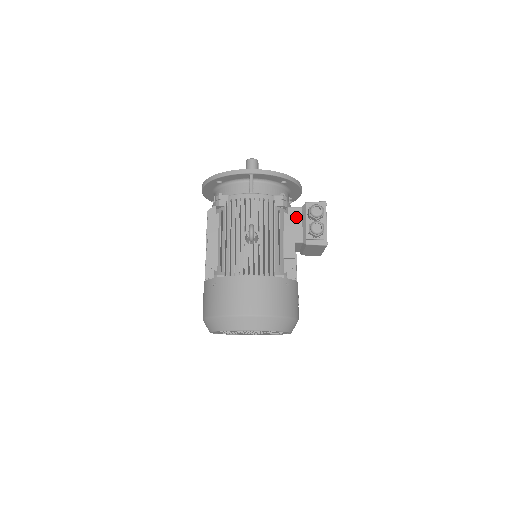
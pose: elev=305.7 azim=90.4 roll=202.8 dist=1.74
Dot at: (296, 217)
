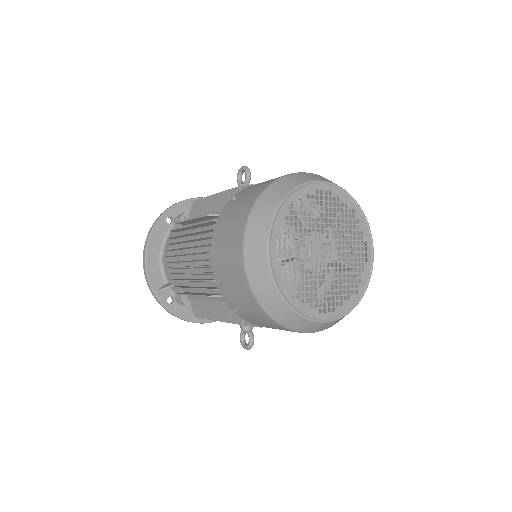
Dot at: occluded
